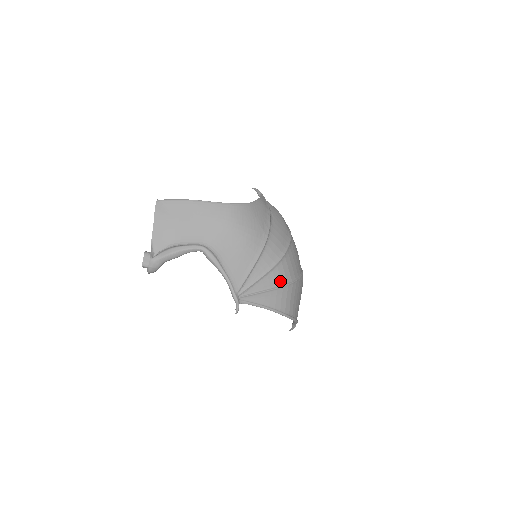
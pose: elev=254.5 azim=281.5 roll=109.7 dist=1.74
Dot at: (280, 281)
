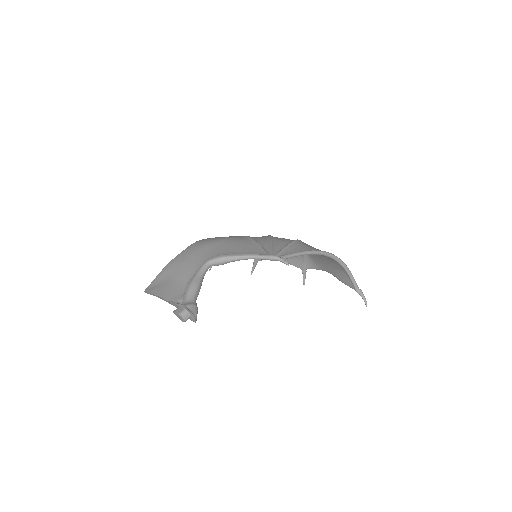
Dot at: (289, 241)
